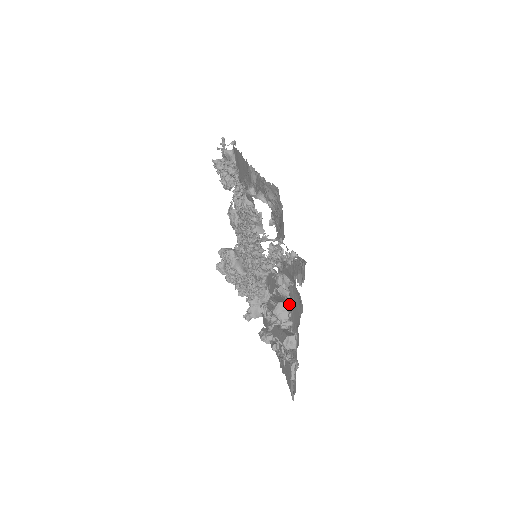
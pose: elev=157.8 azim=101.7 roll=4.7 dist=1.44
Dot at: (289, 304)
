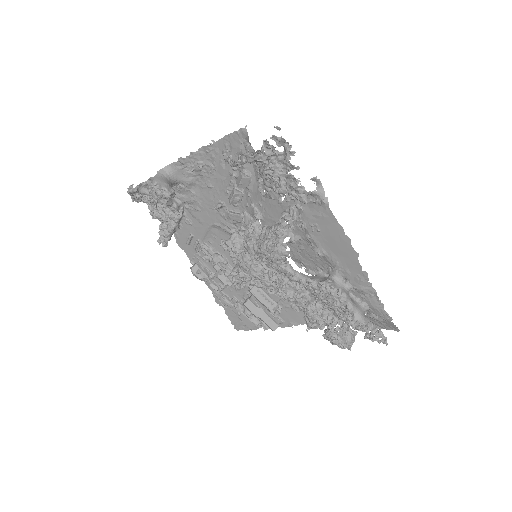
Dot at: (307, 327)
